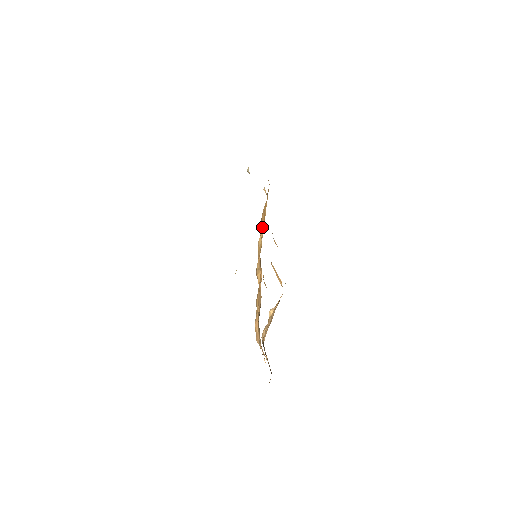
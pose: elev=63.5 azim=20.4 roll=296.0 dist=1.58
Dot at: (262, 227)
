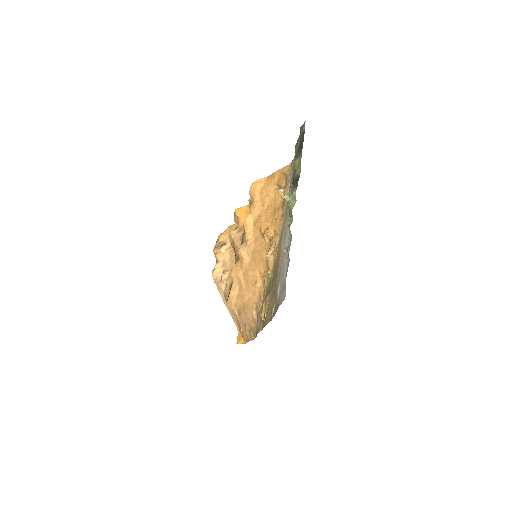
Dot at: (256, 210)
